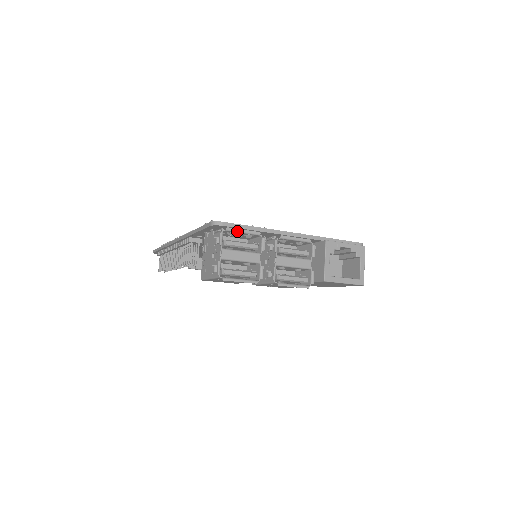
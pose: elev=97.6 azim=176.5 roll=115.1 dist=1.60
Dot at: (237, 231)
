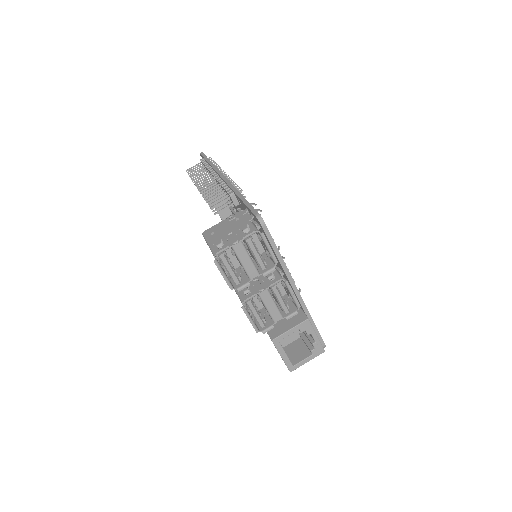
Dot at: (266, 243)
